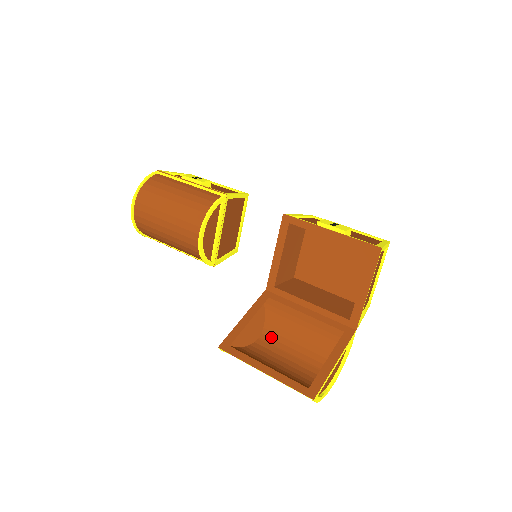
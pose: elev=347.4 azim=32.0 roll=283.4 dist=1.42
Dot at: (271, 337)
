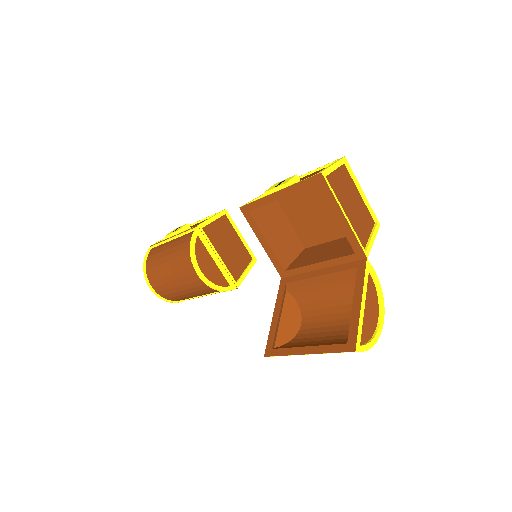
Dot at: (310, 316)
